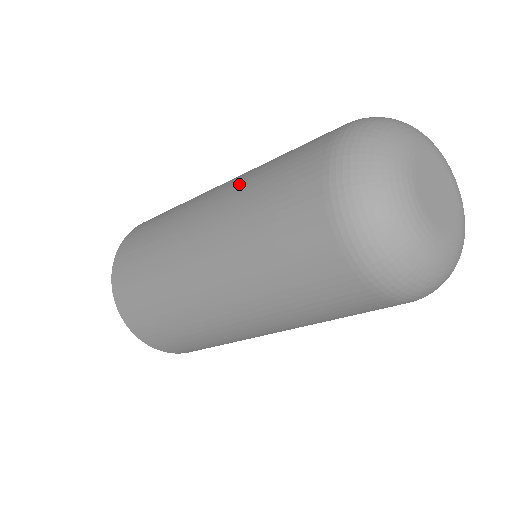
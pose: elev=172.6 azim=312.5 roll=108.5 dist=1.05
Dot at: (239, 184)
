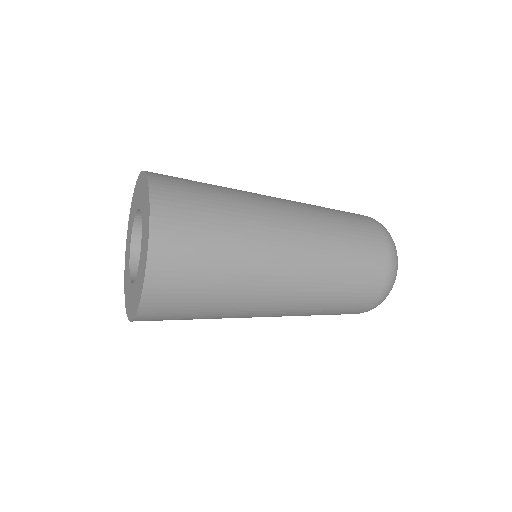
Dot at: (322, 283)
